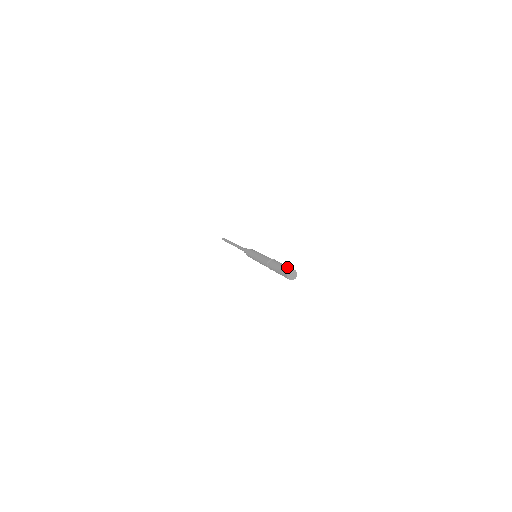
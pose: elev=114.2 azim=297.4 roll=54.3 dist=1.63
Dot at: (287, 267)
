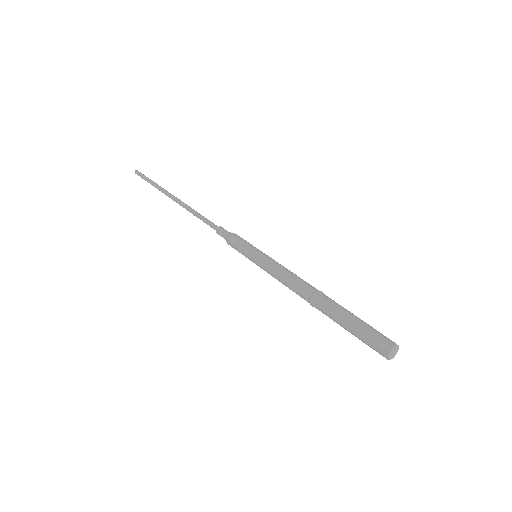
Dot at: (373, 343)
